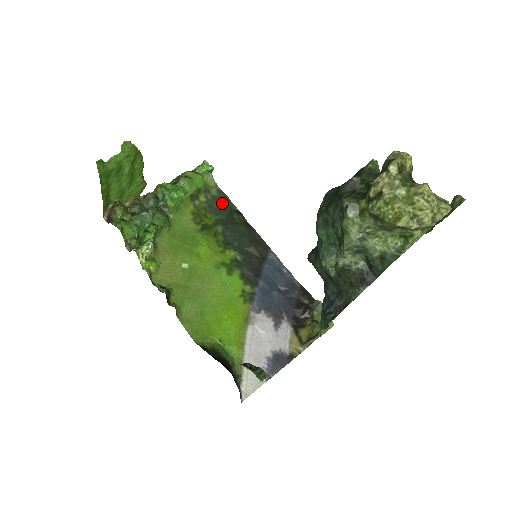
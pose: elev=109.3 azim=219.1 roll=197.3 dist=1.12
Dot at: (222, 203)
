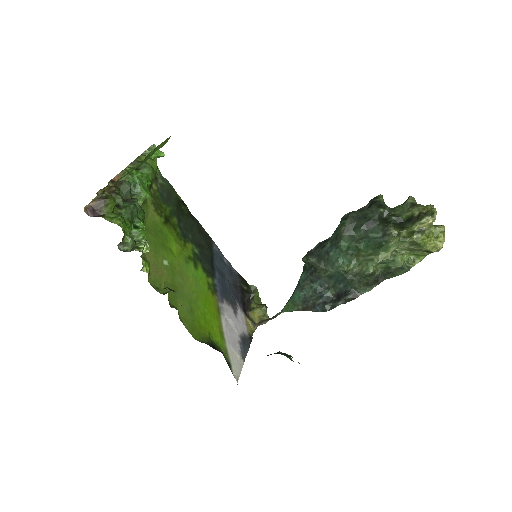
Dot at: (169, 192)
